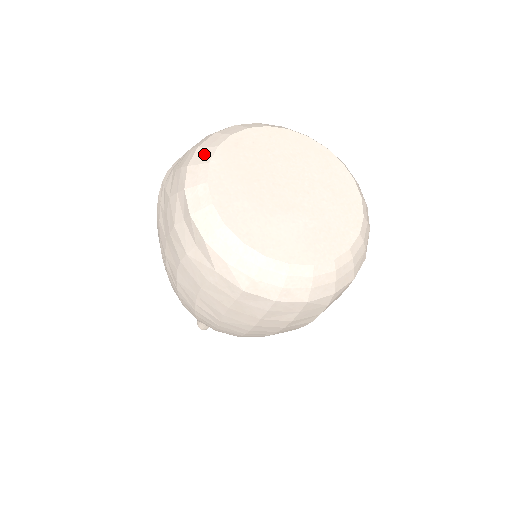
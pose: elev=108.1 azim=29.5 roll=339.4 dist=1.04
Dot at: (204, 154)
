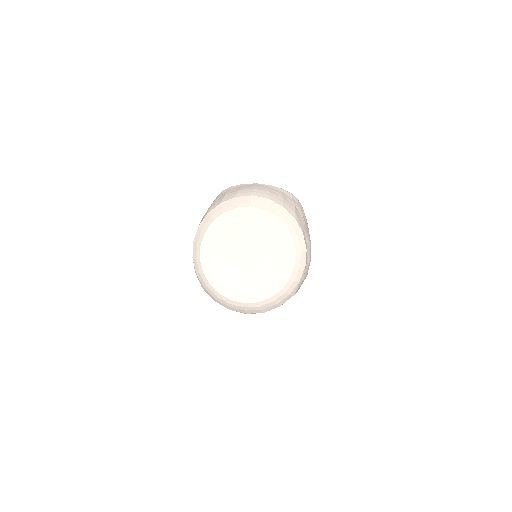
Dot at: (216, 212)
